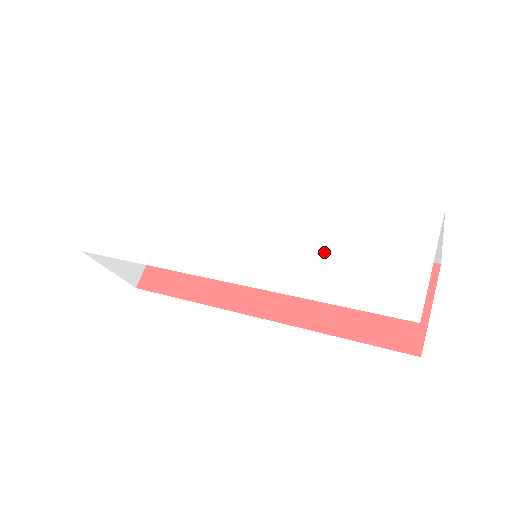
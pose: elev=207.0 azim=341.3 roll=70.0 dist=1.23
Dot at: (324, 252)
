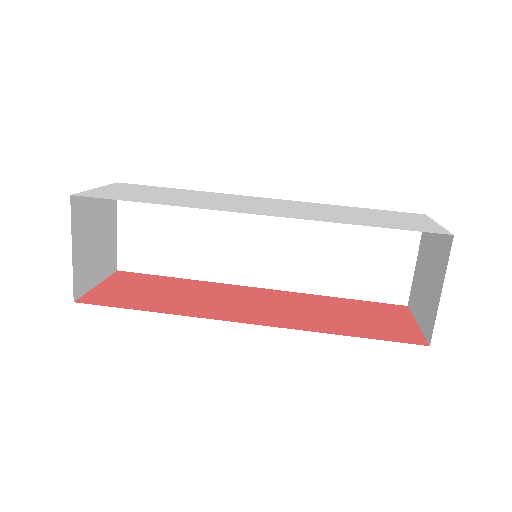
Dot at: (348, 215)
